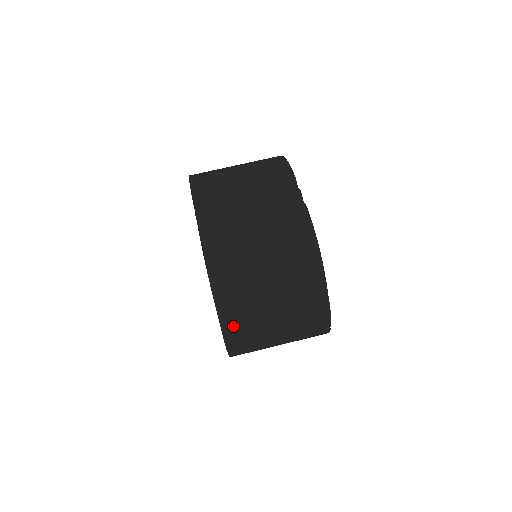
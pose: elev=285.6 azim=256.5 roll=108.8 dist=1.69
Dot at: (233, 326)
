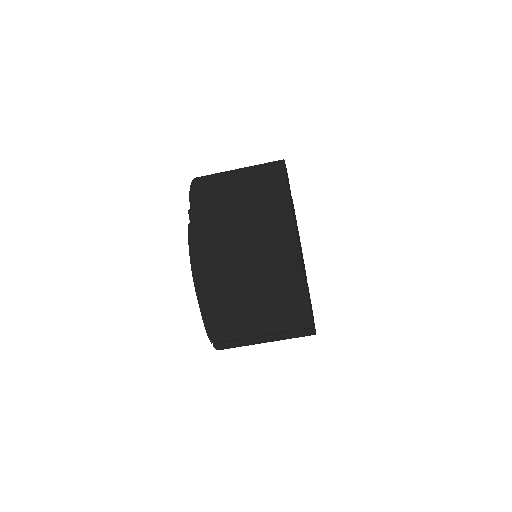
Dot at: (214, 318)
